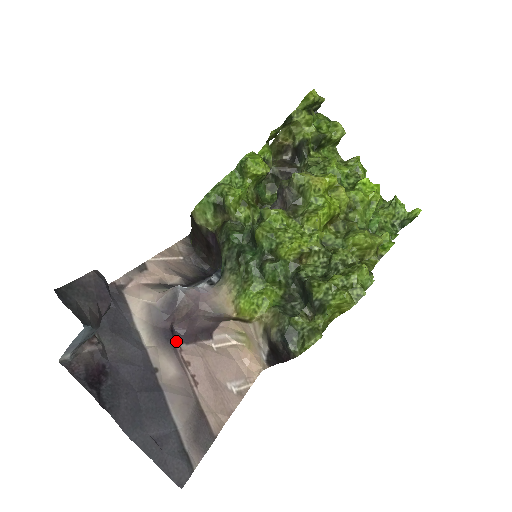
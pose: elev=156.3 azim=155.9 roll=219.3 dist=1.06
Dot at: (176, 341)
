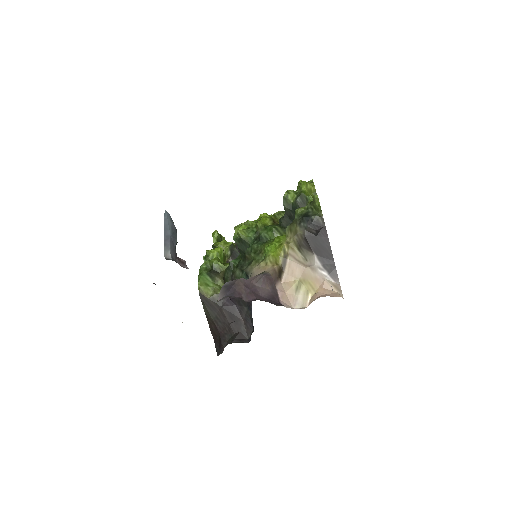
Dot at: occluded
